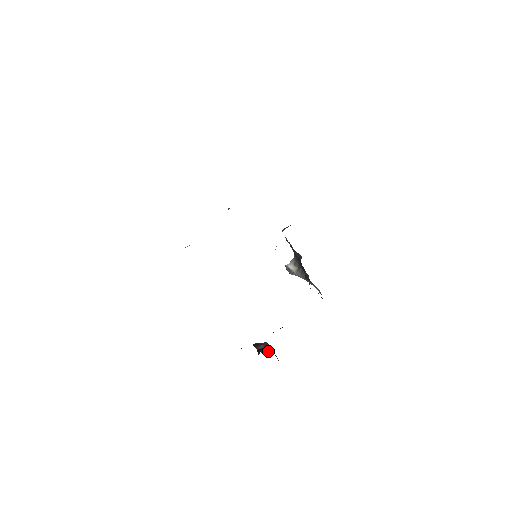
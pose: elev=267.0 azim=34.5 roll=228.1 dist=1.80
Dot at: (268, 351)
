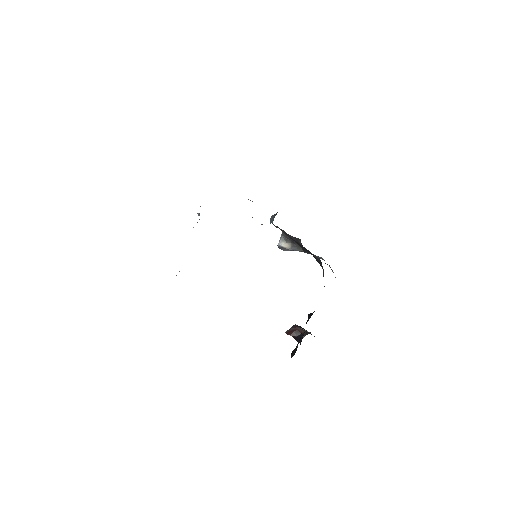
Dot at: occluded
